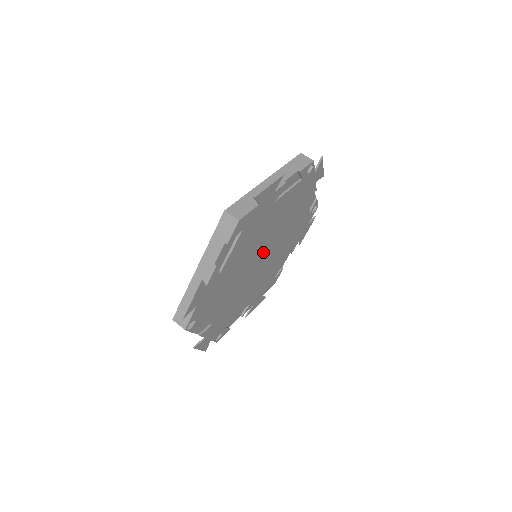
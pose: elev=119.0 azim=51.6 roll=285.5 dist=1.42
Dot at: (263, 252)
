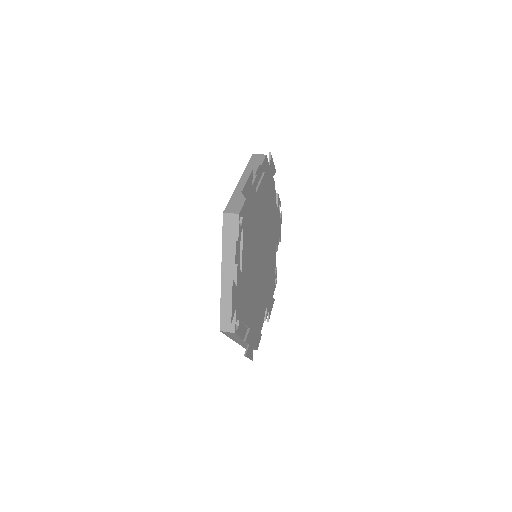
Dot at: (263, 248)
